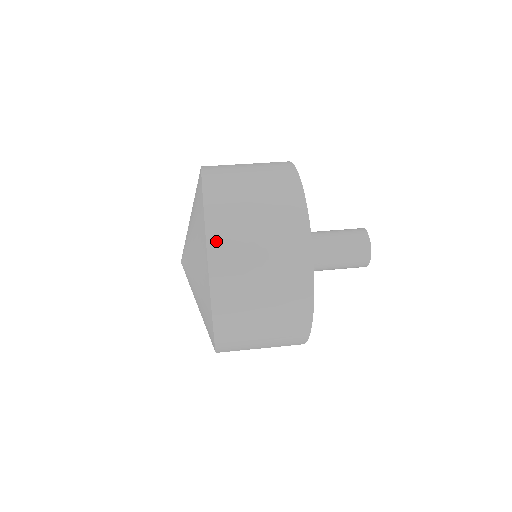
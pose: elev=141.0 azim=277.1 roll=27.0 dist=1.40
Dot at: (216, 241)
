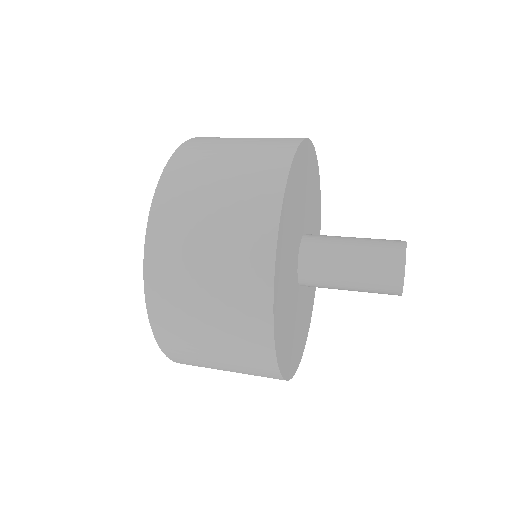
Dot at: (202, 138)
